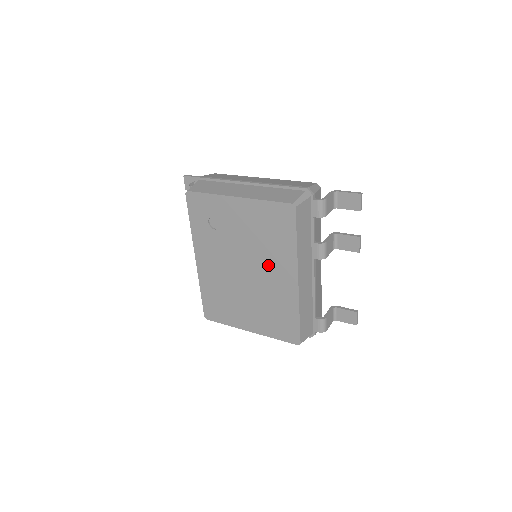
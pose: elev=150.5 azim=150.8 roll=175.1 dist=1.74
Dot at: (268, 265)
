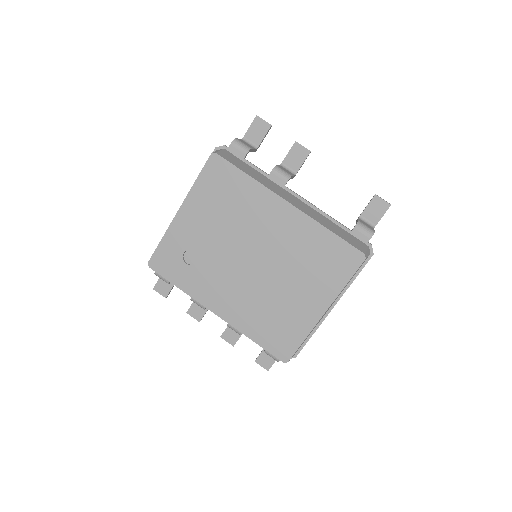
Dot at: (258, 227)
